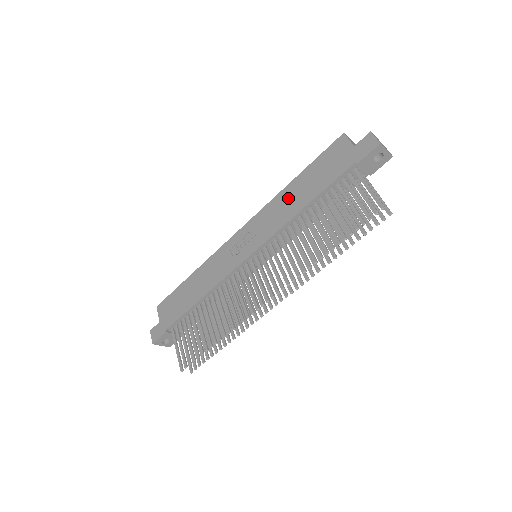
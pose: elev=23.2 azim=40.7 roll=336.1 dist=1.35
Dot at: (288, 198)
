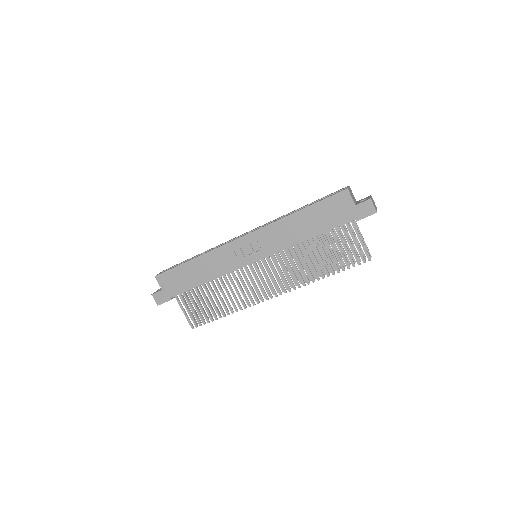
Dot at: (293, 226)
